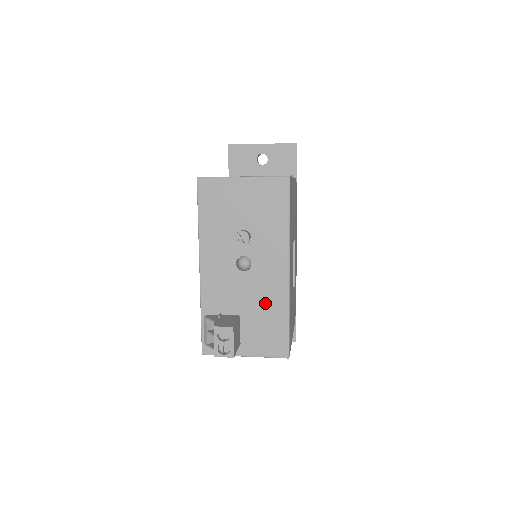
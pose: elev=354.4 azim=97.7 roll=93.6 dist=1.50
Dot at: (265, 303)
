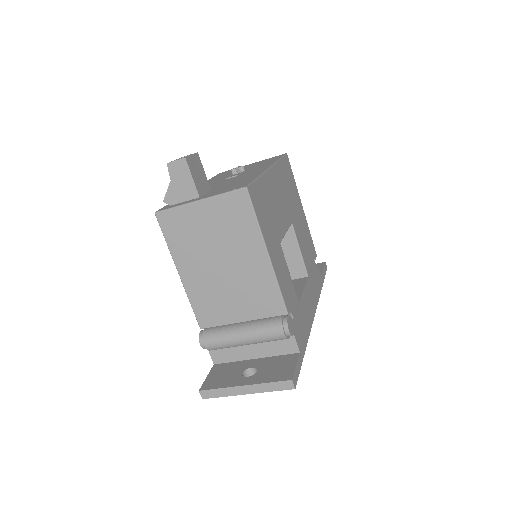
Dot at: (239, 180)
